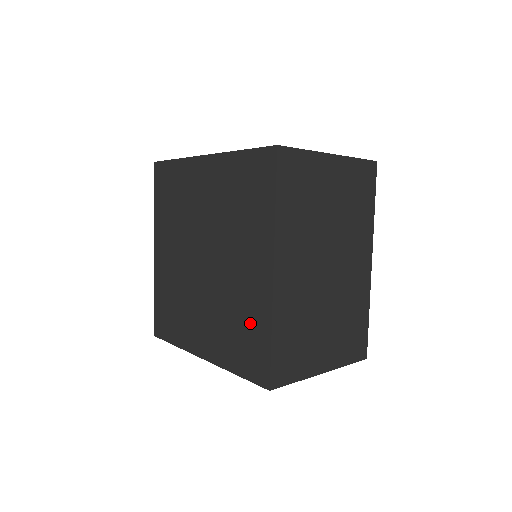
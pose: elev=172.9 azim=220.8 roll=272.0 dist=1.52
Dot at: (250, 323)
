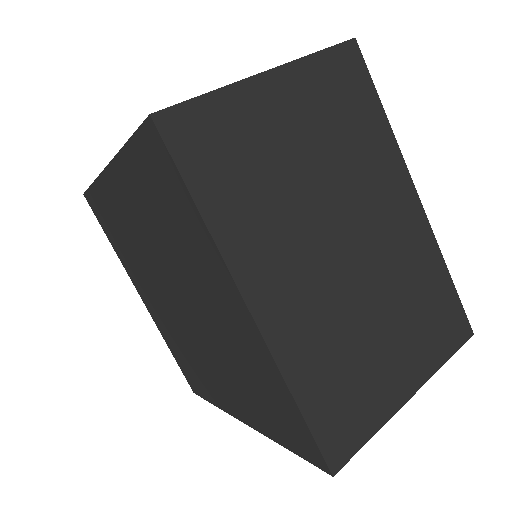
Dot at: (264, 384)
